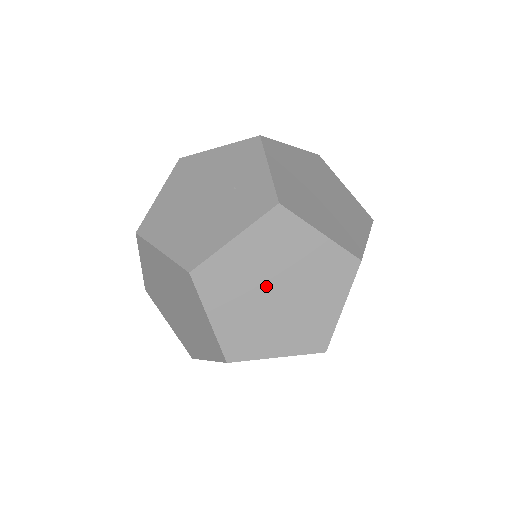
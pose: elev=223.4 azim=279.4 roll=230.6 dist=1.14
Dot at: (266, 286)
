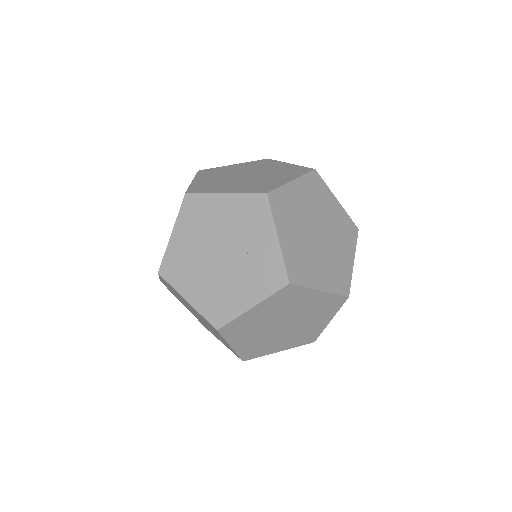
Dot at: (275, 324)
